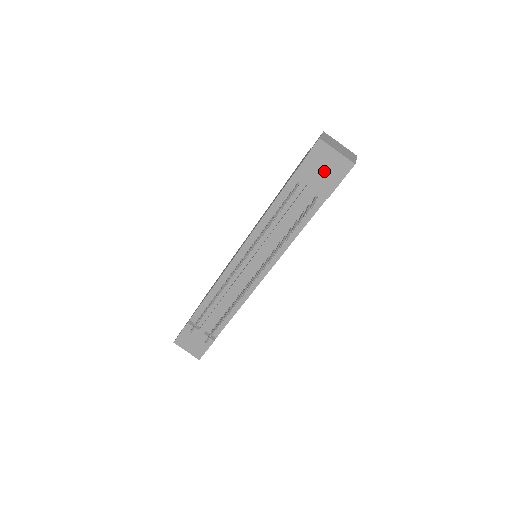
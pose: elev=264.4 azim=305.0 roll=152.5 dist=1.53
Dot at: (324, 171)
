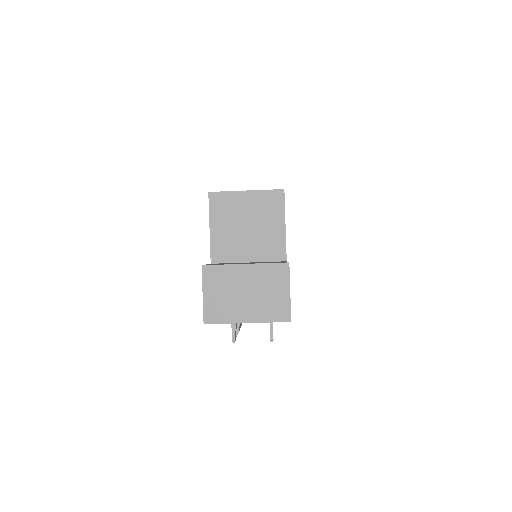
Dot at: occluded
